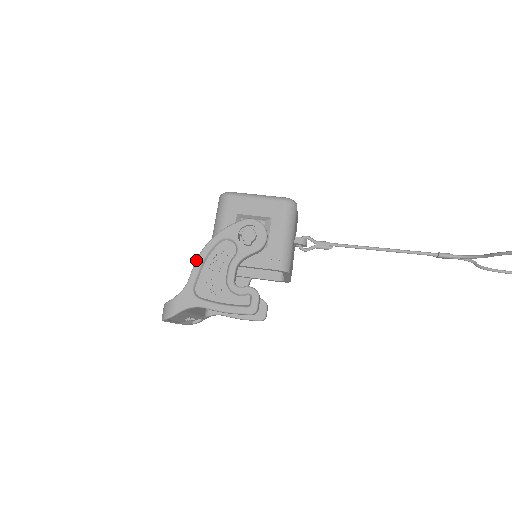
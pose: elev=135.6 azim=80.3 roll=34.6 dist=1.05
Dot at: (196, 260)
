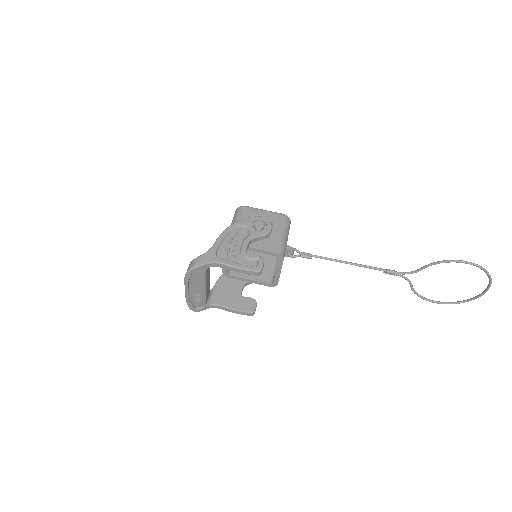
Dot at: (220, 235)
